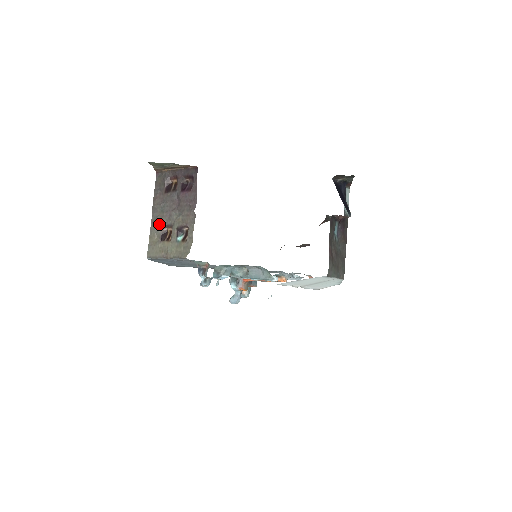
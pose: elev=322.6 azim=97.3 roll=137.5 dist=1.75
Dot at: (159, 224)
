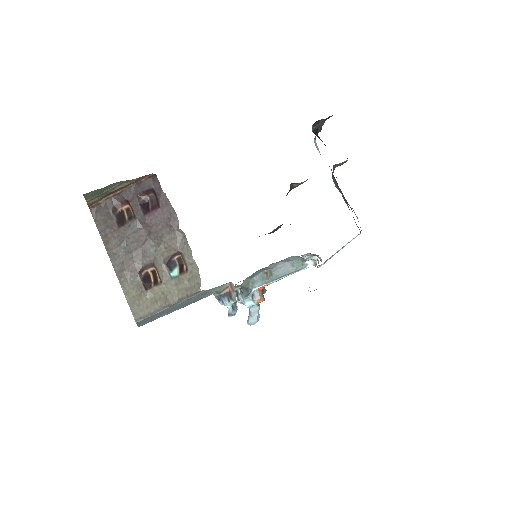
Dot at: (131, 270)
